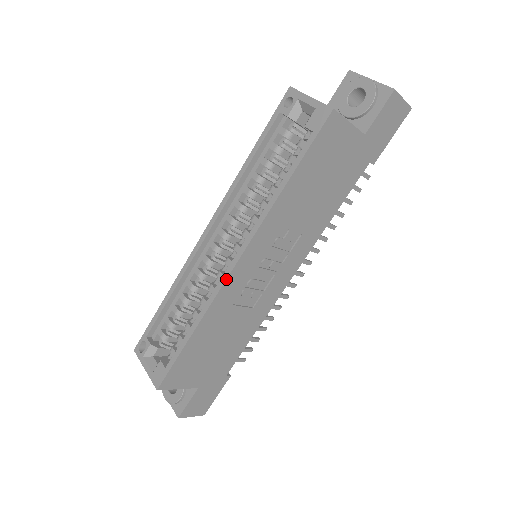
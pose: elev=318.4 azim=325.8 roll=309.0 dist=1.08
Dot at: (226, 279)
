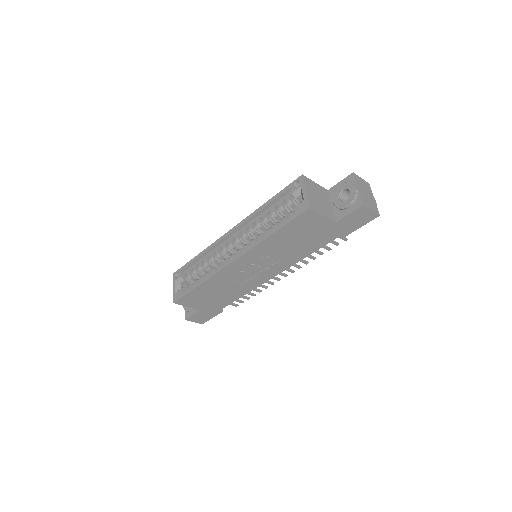
Dot at: (225, 267)
